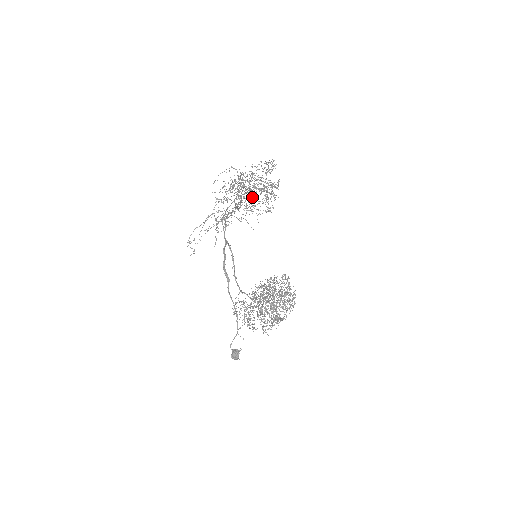
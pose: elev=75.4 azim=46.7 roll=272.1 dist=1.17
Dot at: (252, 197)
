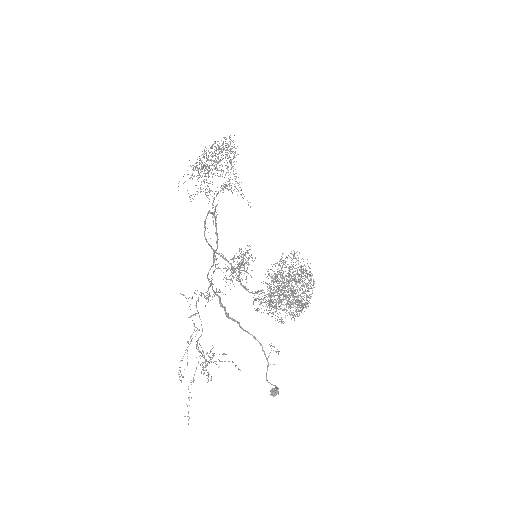
Dot at: occluded
